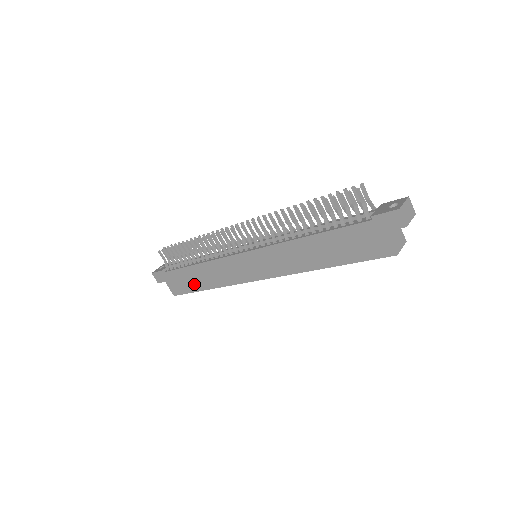
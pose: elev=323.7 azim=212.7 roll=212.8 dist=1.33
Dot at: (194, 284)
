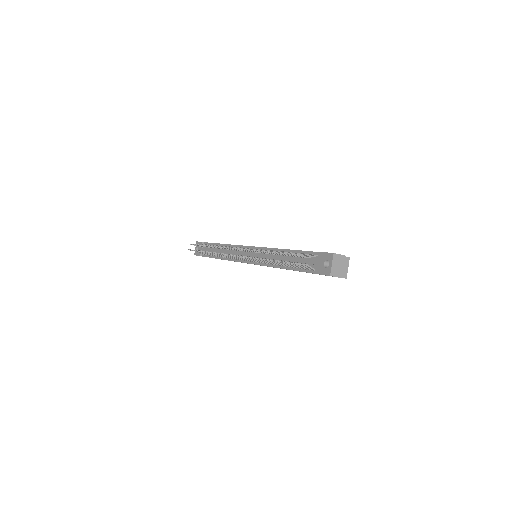
Dot at: occluded
